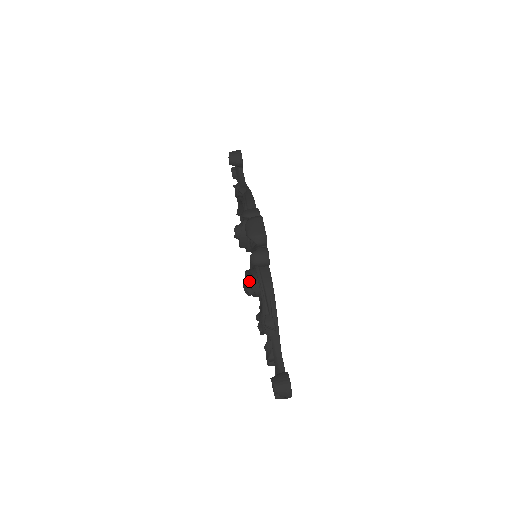
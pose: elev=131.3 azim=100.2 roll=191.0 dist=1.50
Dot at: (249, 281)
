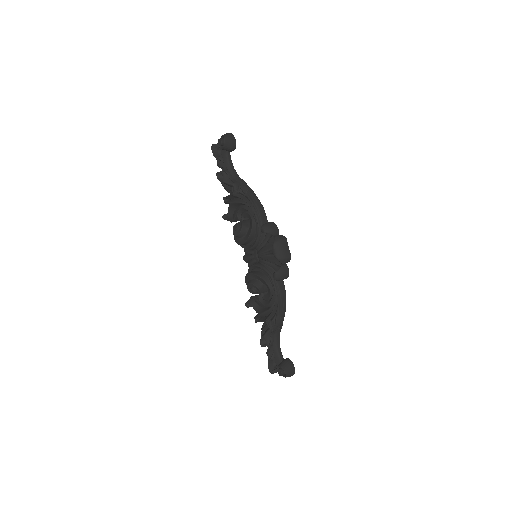
Dot at: (257, 284)
